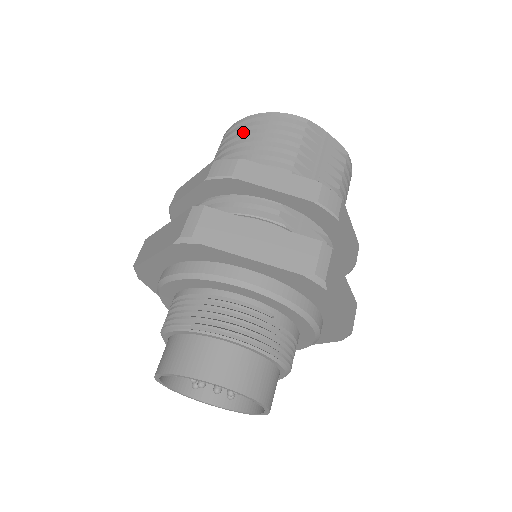
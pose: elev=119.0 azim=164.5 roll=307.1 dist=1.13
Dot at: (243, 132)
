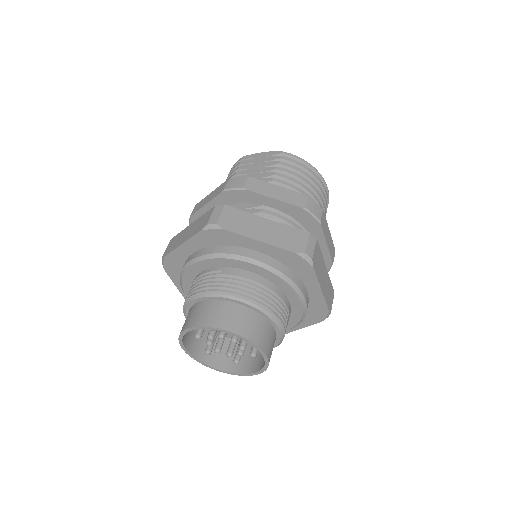
Dot at: occluded
